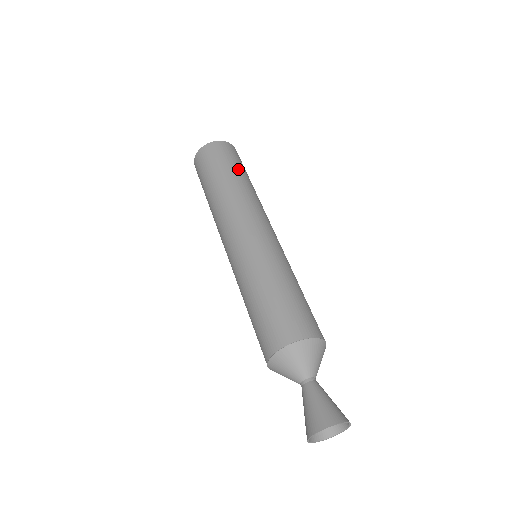
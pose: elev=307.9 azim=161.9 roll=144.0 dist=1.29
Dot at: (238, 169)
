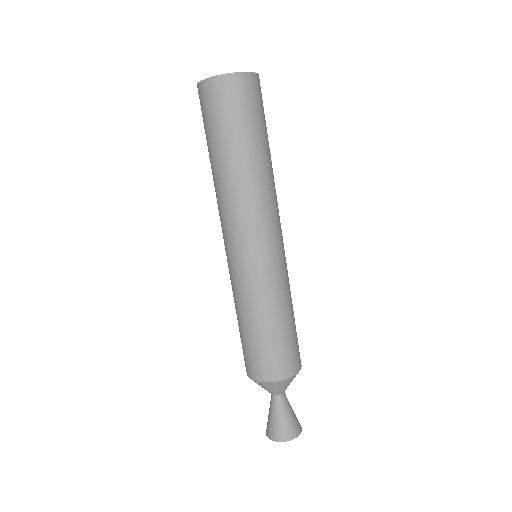
Dot at: (267, 136)
